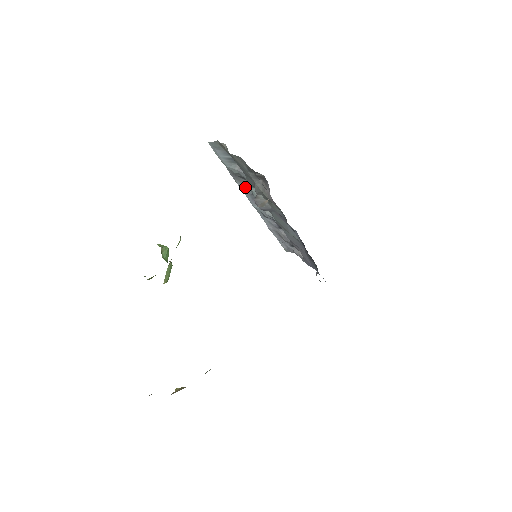
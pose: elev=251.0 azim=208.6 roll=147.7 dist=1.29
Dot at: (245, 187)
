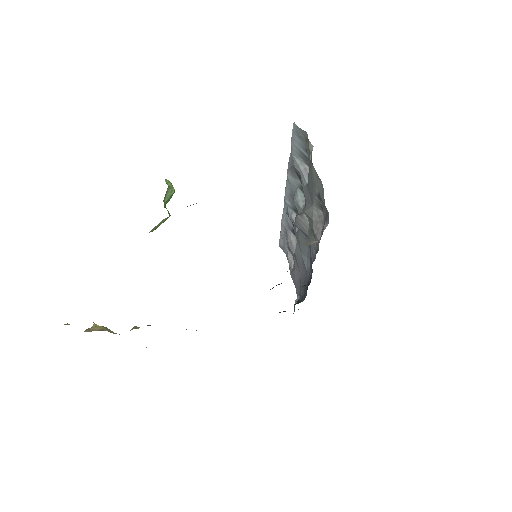
Dot at: (293, 182)
